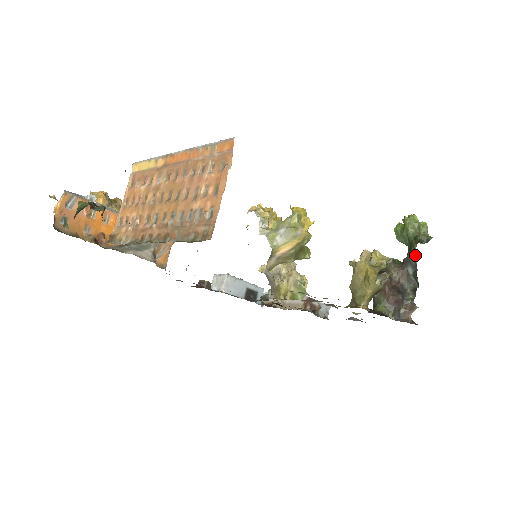
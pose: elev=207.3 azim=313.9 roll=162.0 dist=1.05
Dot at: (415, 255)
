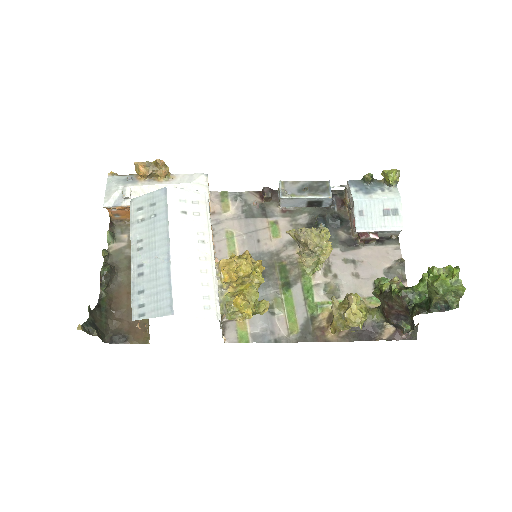
Dot at: (412, 318)
